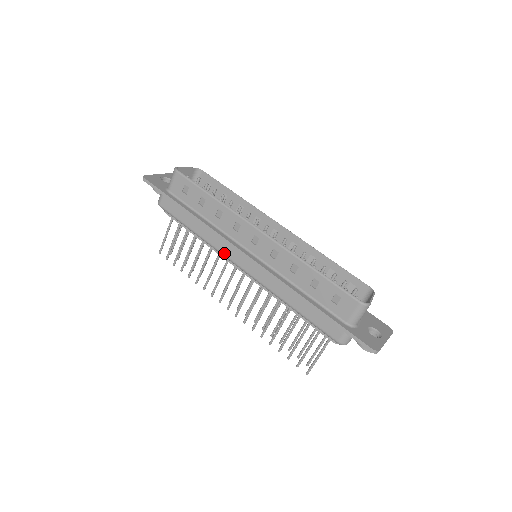
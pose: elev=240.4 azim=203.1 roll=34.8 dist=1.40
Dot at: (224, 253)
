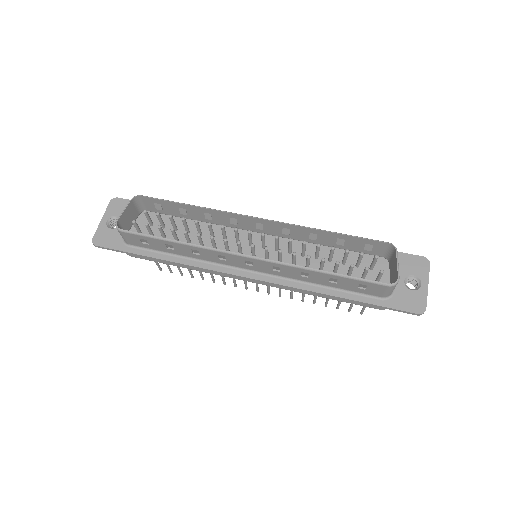
Dot at: (226, 276)
